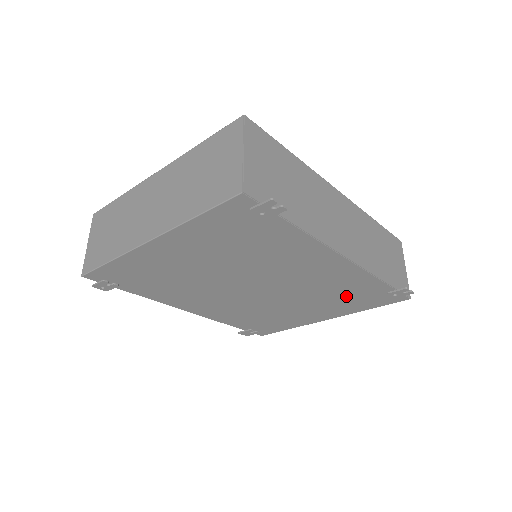
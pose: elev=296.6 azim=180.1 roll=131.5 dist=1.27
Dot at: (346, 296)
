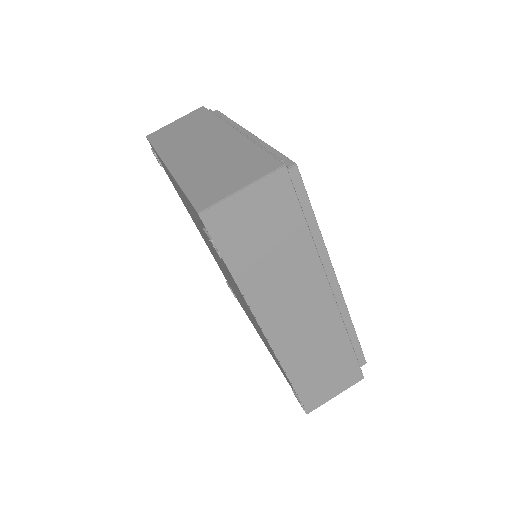
Dot at: occluded
